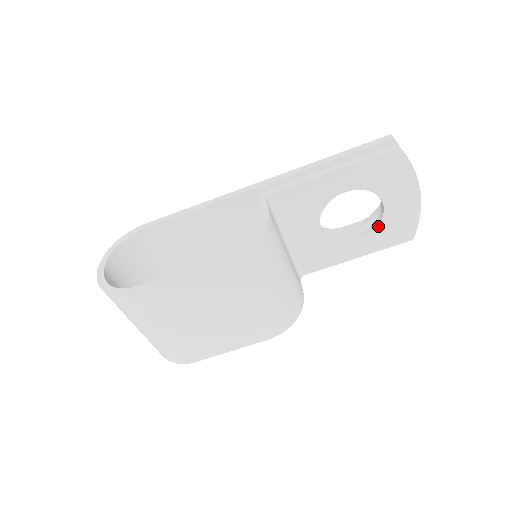
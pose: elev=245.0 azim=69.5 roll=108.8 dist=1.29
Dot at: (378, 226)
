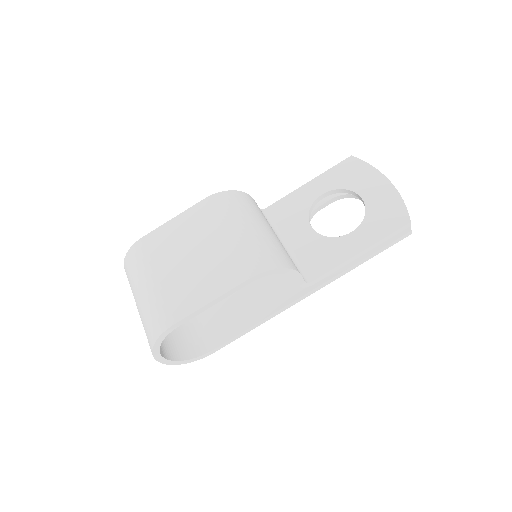
Dot at: (366, 216)
